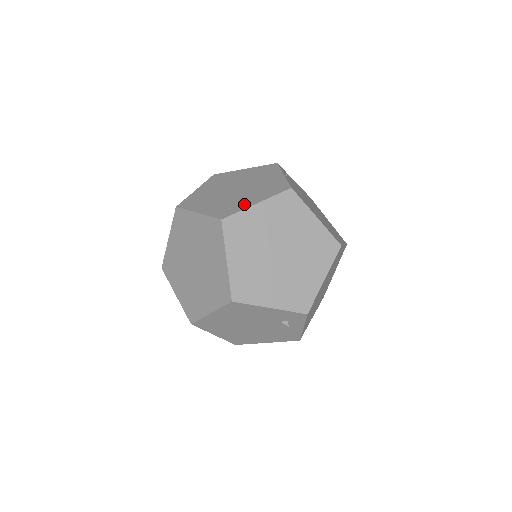
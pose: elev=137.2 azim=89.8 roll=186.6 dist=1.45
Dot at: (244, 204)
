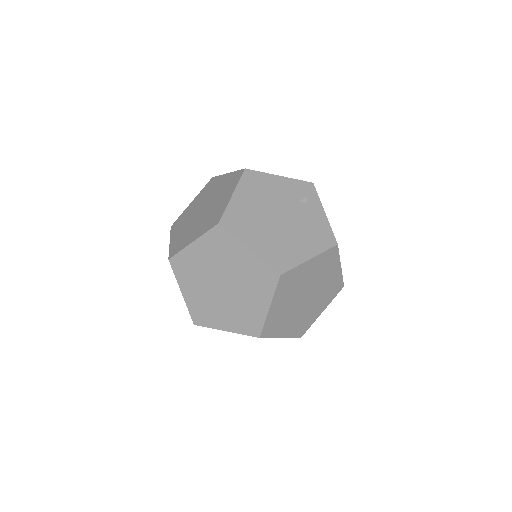
Dot at: occluded
